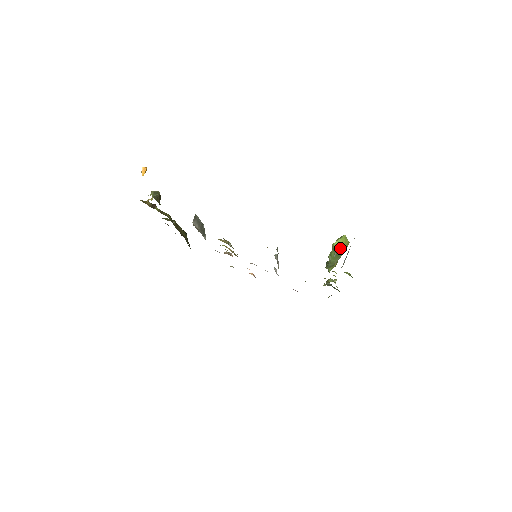
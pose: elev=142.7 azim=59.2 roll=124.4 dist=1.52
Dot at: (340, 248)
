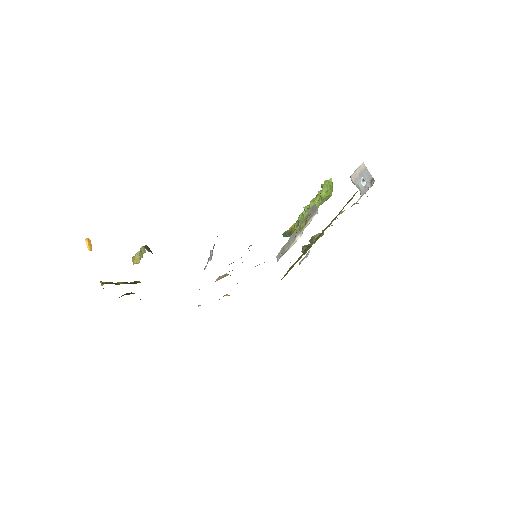
Dot at: (332, 191)
